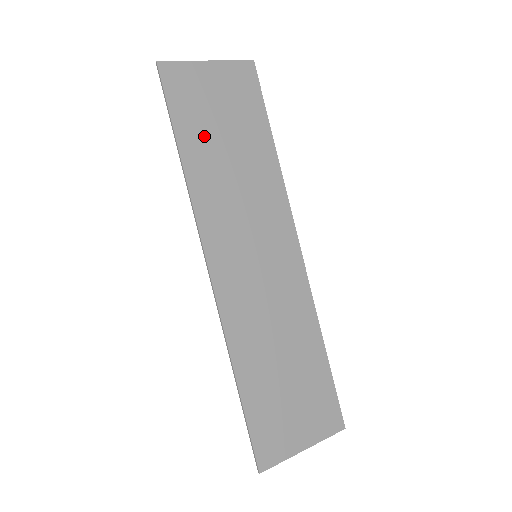
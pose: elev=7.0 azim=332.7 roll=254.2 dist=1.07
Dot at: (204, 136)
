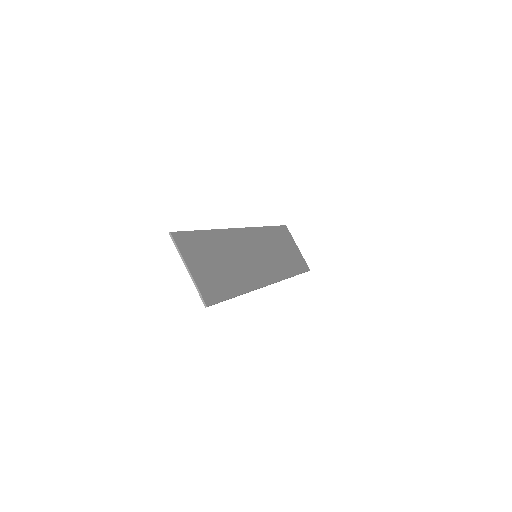
Dot at: (279, 239)
